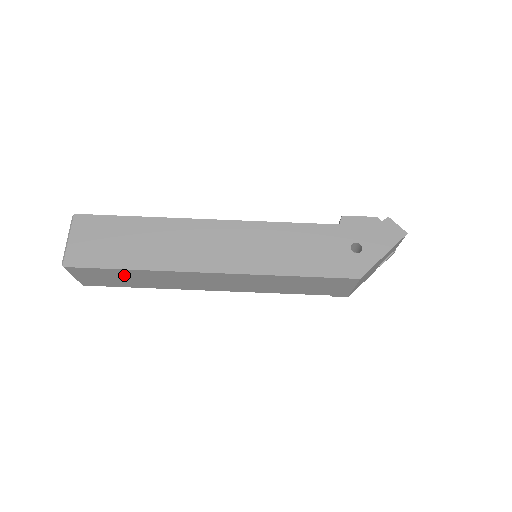
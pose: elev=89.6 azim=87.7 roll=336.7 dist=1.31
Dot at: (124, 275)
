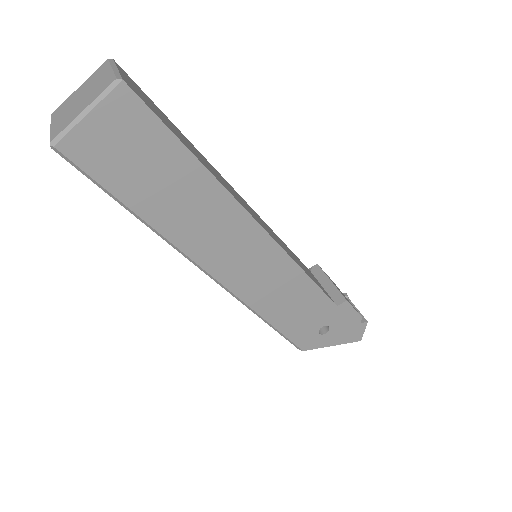
Dot at: occluded
